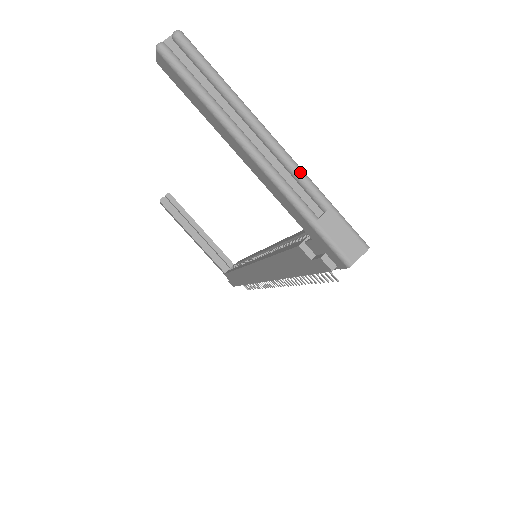
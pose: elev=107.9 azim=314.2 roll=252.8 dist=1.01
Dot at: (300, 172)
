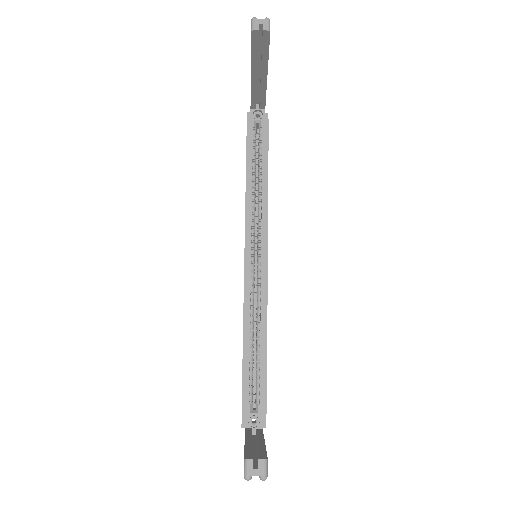
Dot at: occluded
